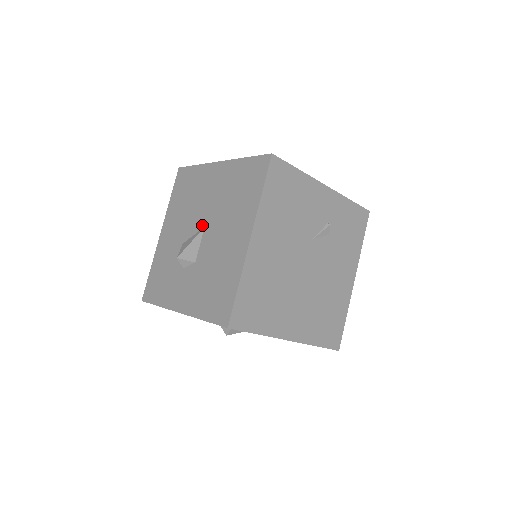
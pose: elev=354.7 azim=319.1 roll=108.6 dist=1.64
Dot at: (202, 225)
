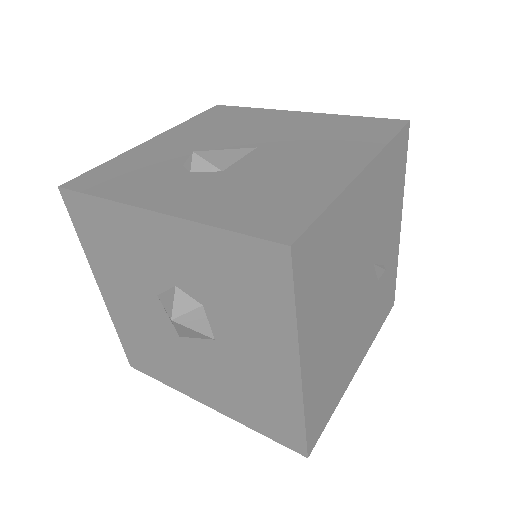
Dot at: (252, 145)
